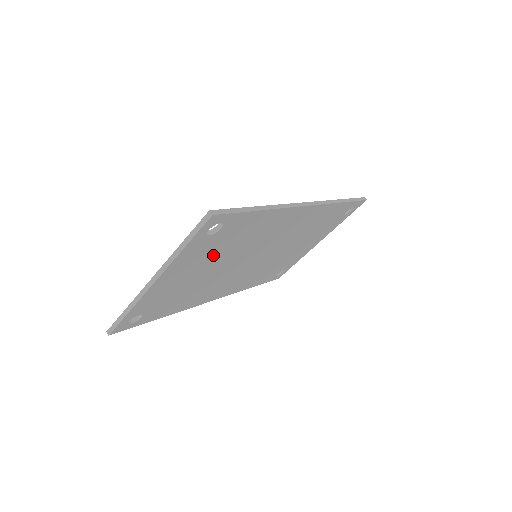
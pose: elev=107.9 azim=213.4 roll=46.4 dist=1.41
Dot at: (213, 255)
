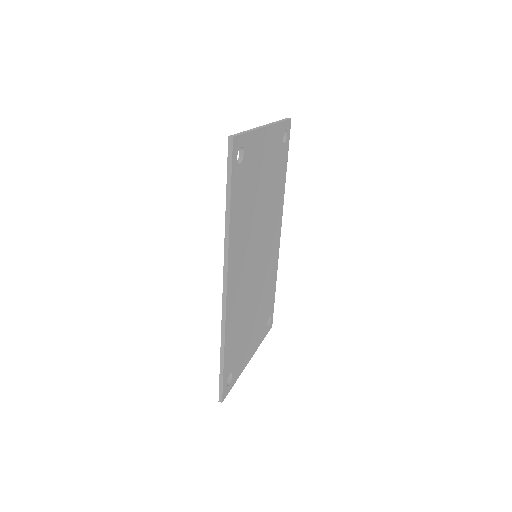
Dot at: (271, 171)
